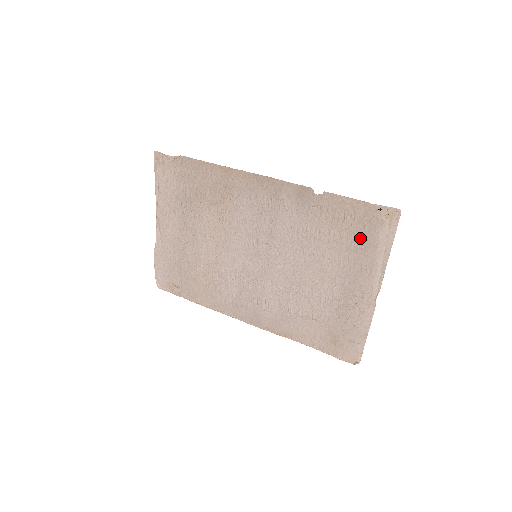
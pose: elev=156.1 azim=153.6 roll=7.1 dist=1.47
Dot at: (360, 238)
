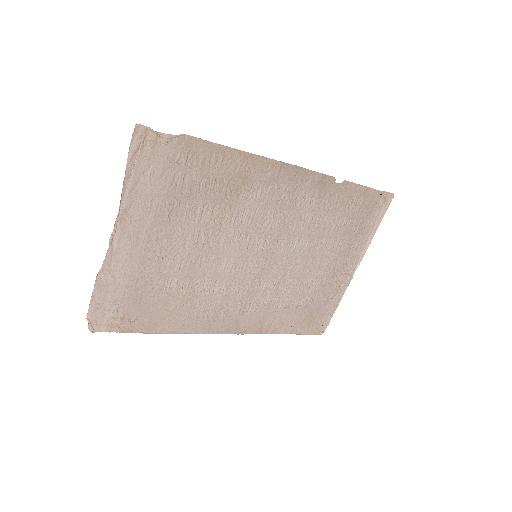
Dot at: (359, 221)
